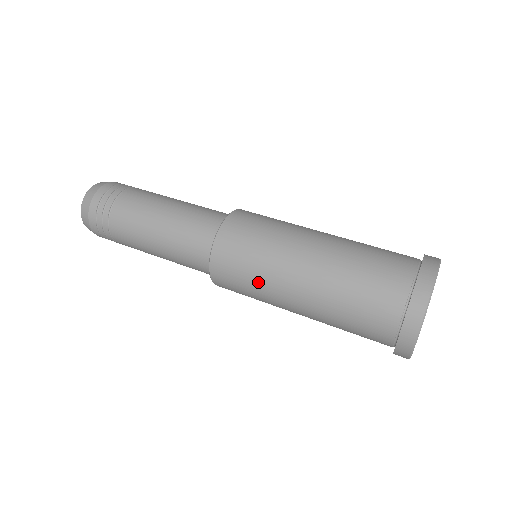
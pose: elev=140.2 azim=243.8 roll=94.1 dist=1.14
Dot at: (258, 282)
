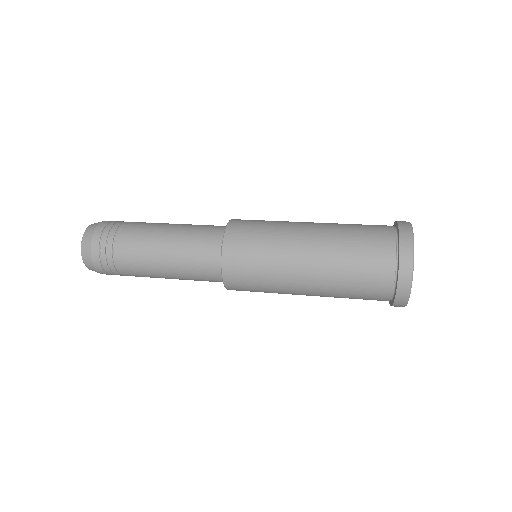
Dot at: (270, 287)
